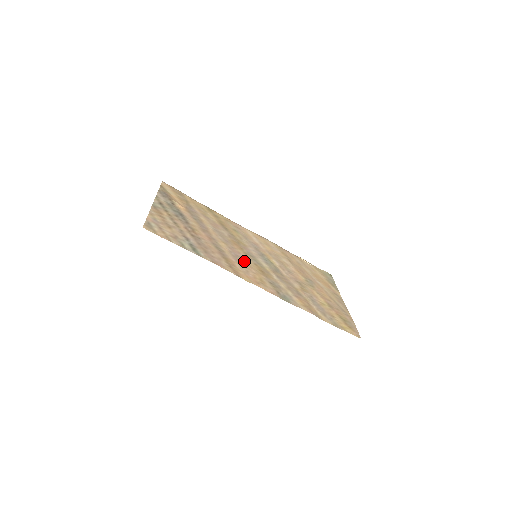
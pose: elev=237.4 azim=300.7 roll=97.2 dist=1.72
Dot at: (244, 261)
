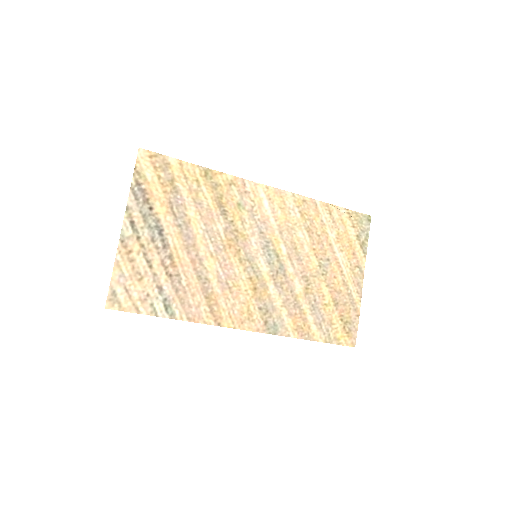
Dot at: (234, 283)
